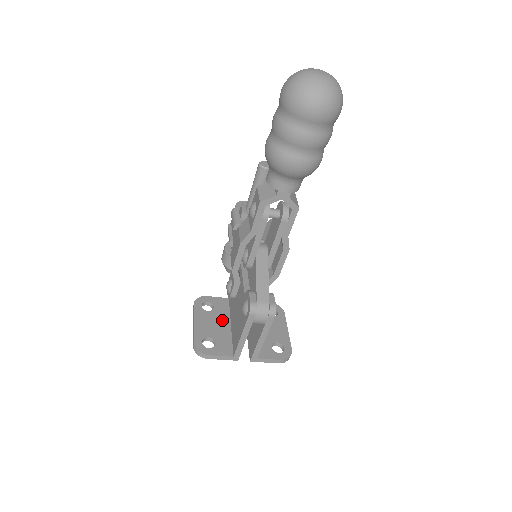
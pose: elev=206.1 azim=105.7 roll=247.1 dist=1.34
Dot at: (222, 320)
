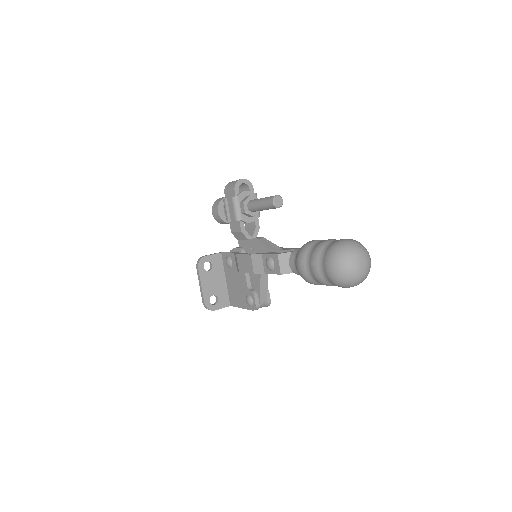
Dot at: (219, 276)
